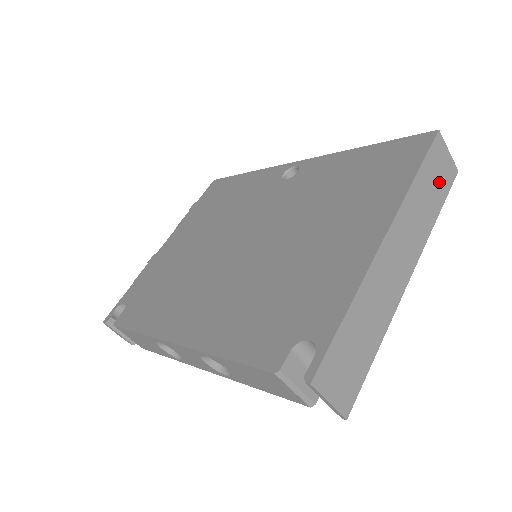
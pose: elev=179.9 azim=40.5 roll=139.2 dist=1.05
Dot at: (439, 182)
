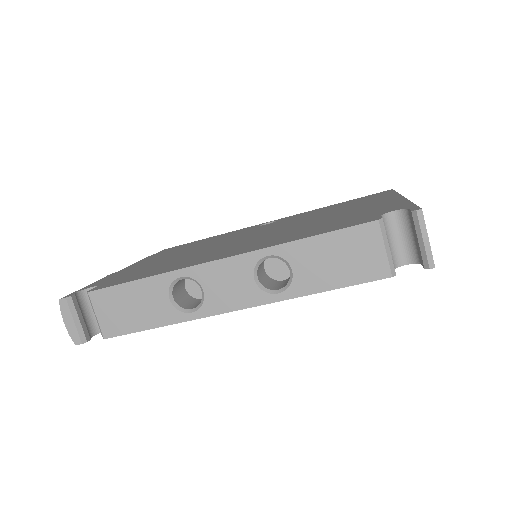
Dot at: occluded
